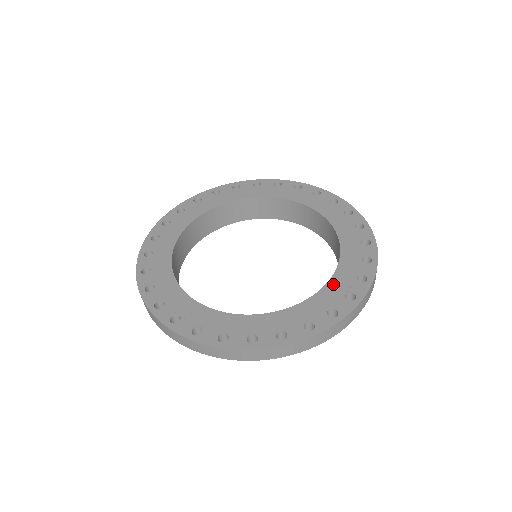
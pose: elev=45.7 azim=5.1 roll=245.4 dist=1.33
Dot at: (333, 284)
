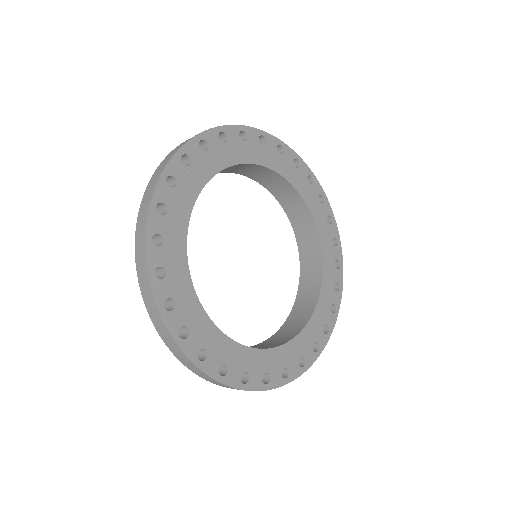
Dot at: (323, 297)
